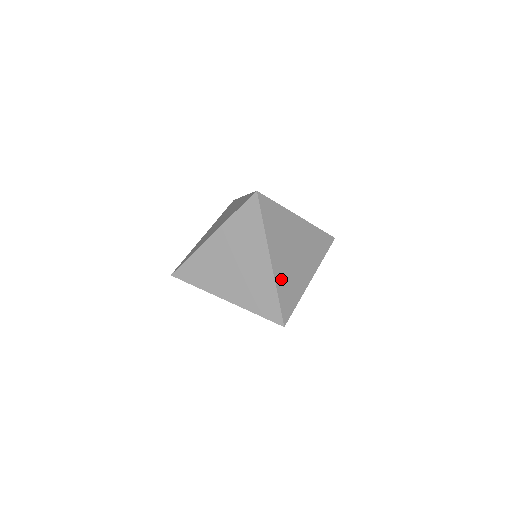
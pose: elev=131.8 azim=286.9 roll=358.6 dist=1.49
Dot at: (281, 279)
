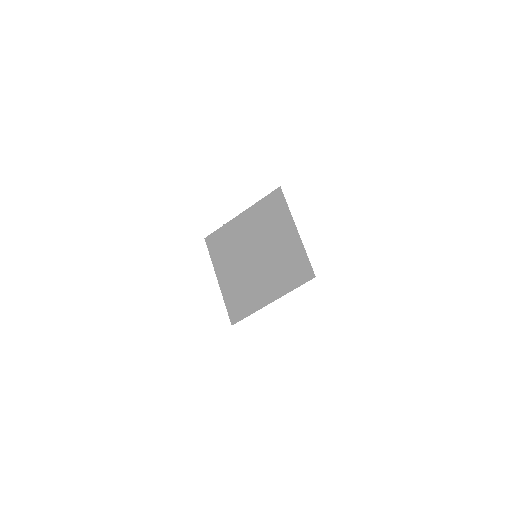
Dot at: (280, 257)
